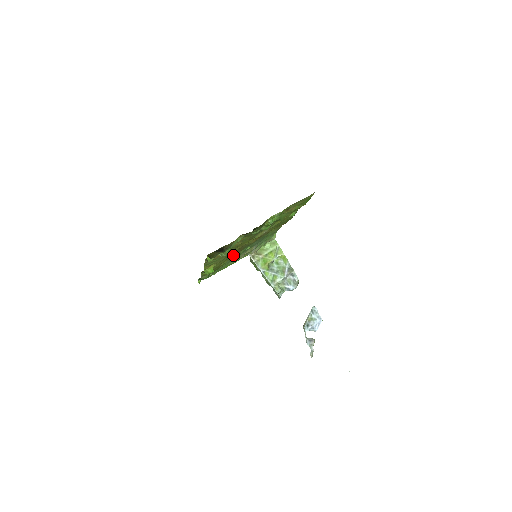
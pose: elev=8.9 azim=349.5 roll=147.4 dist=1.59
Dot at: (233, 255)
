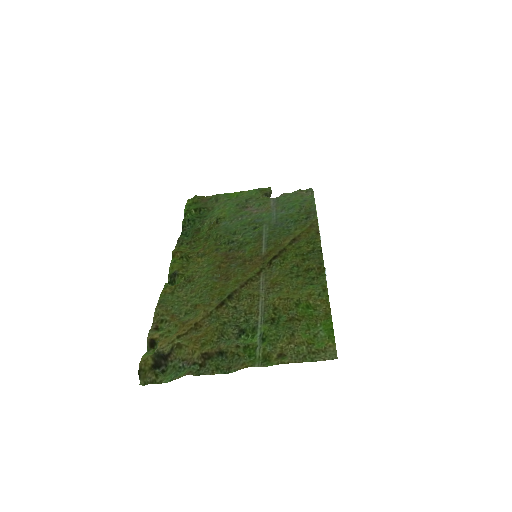
Dot at: (222, 250)
